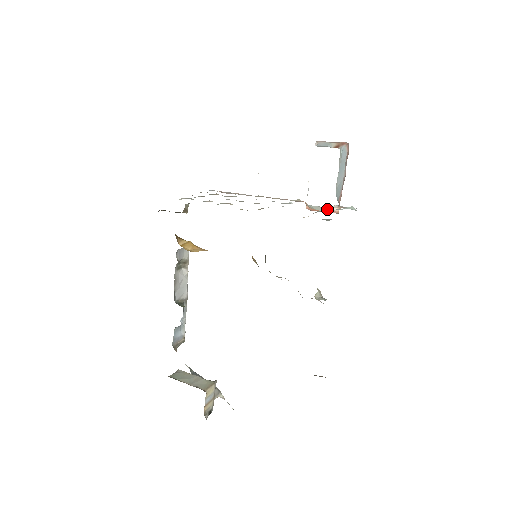
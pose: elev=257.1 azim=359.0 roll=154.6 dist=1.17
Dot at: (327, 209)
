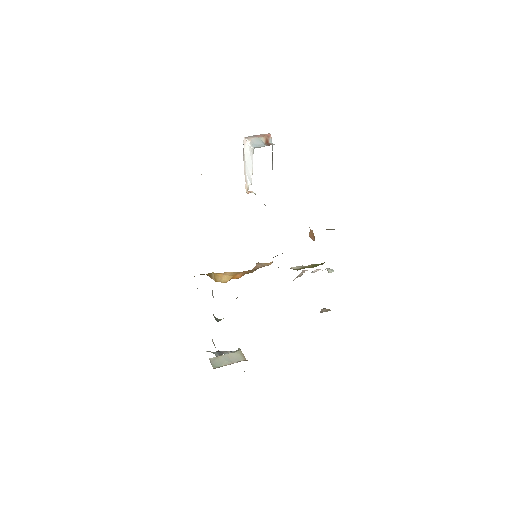
Dot at: occluded
